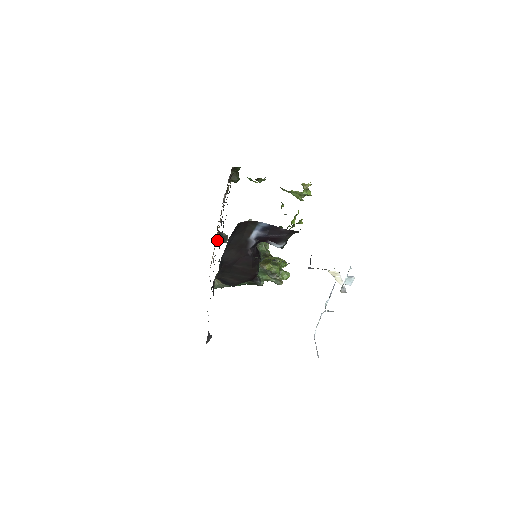
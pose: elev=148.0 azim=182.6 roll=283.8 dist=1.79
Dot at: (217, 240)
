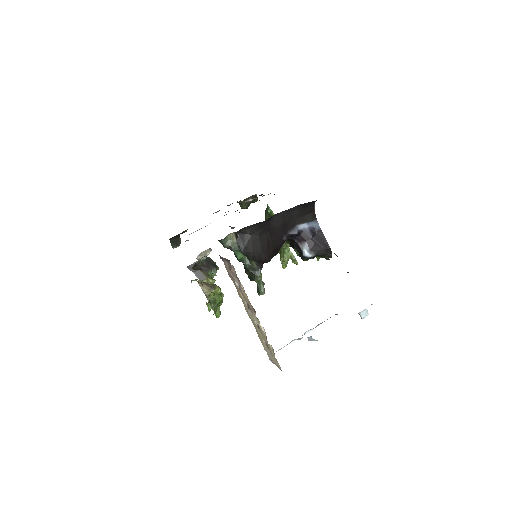
Dot at: (175, 236)
